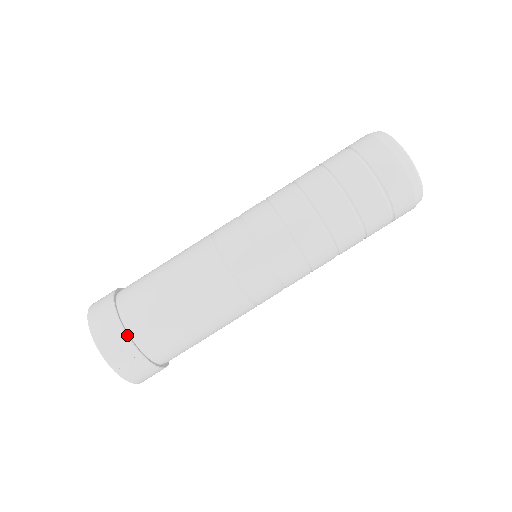
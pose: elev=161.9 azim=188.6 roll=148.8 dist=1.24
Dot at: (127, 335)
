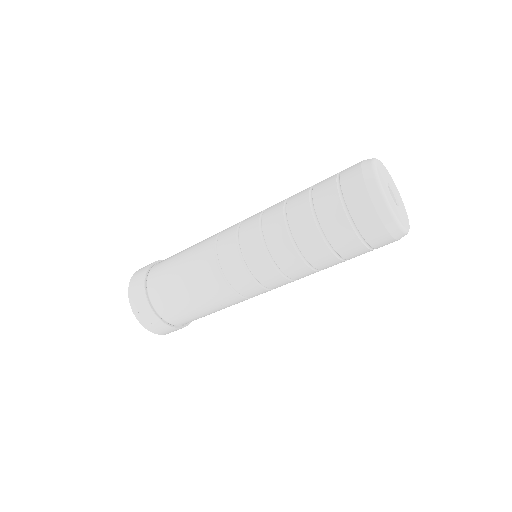
Dot at: (148, 301)
